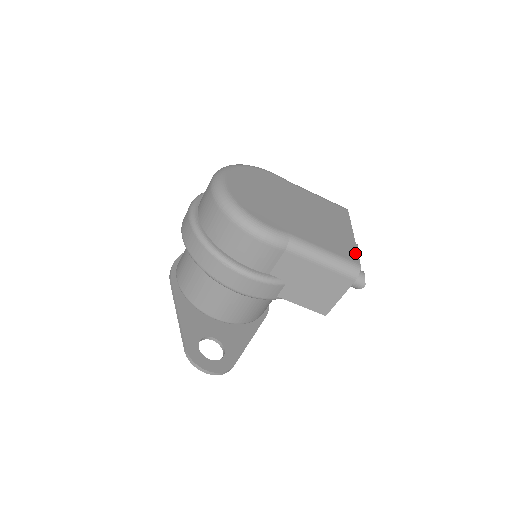
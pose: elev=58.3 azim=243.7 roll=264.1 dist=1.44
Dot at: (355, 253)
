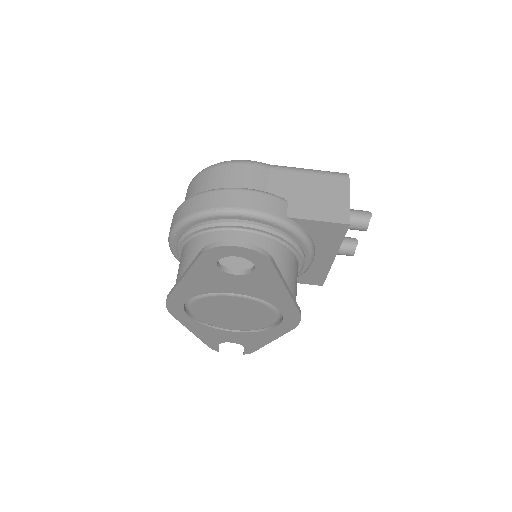
Dot at: occluded
